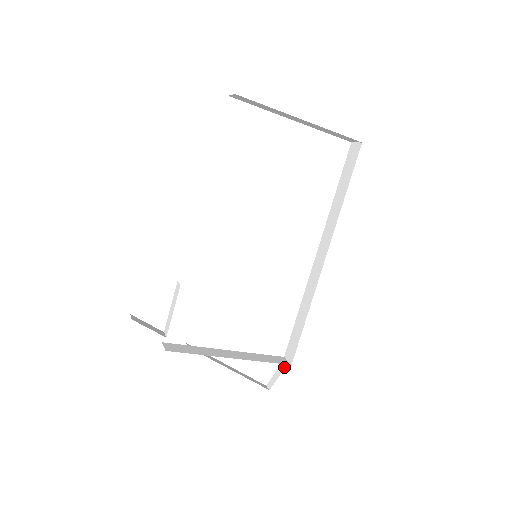
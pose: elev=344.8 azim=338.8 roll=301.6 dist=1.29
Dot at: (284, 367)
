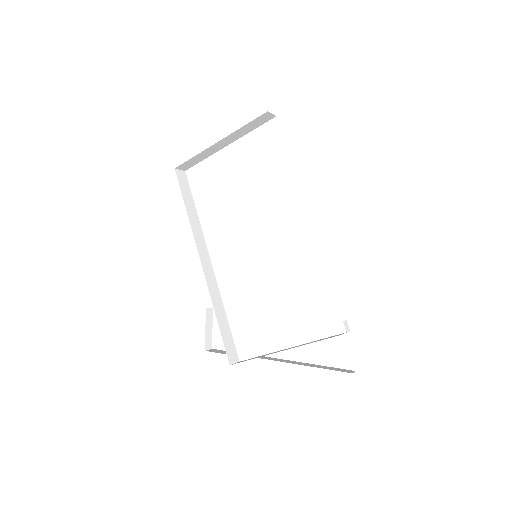
Dot at: occluded
